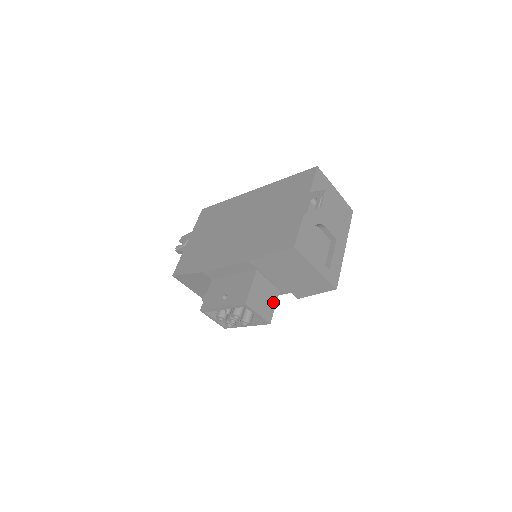
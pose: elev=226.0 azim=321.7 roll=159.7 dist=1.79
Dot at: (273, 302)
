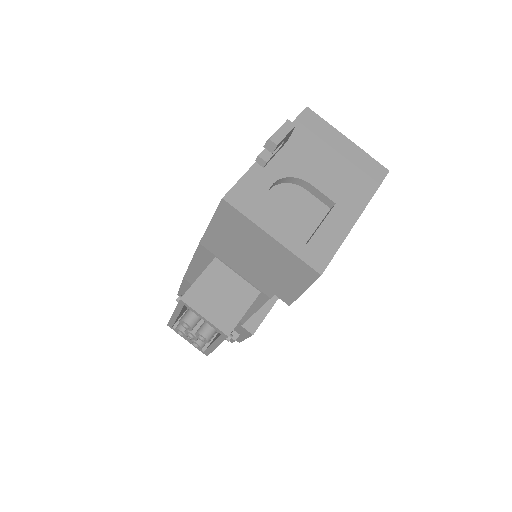
Dot at: (242, 306)
